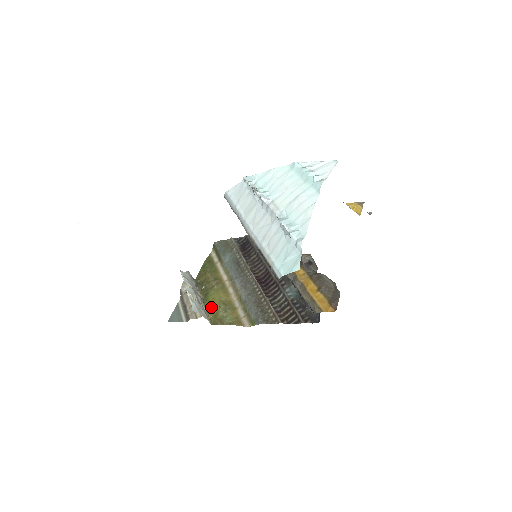
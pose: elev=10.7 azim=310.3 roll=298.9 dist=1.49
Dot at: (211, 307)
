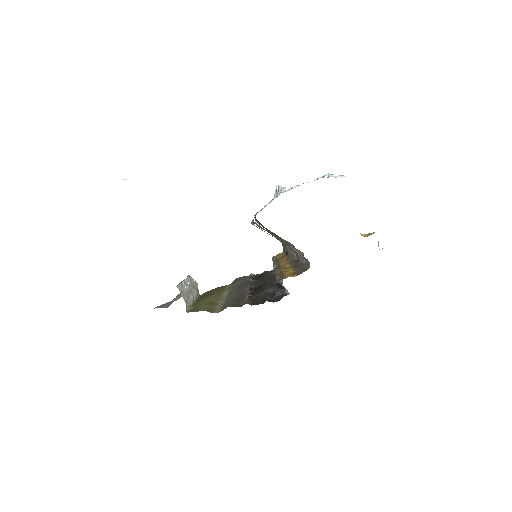
Dot at: (197, 304)
